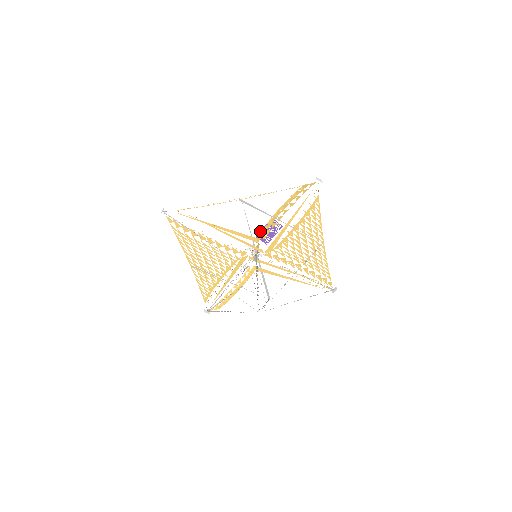
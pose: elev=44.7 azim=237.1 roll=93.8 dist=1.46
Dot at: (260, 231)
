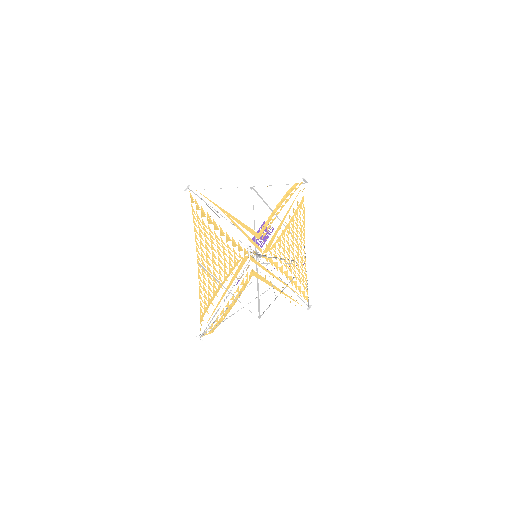
Dot at: (254, 236)
